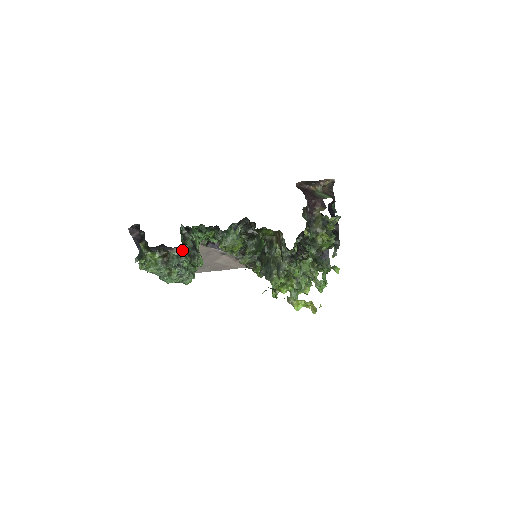
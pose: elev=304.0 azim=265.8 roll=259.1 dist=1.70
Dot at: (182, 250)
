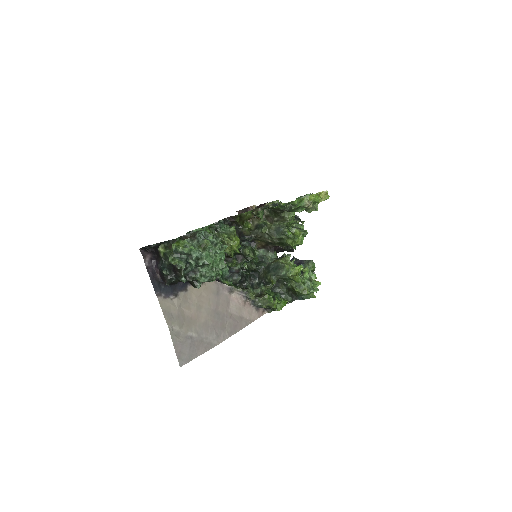
Dot at: occluded
